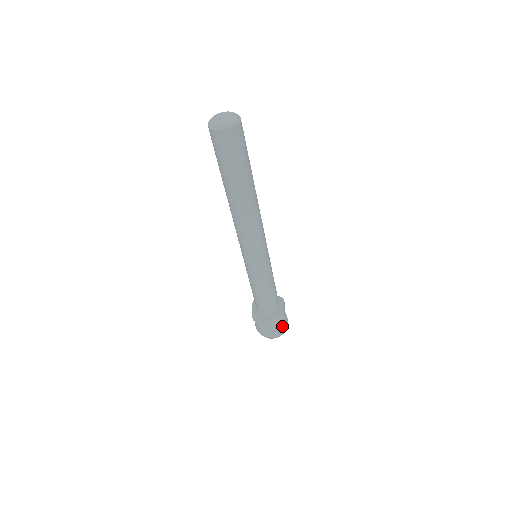
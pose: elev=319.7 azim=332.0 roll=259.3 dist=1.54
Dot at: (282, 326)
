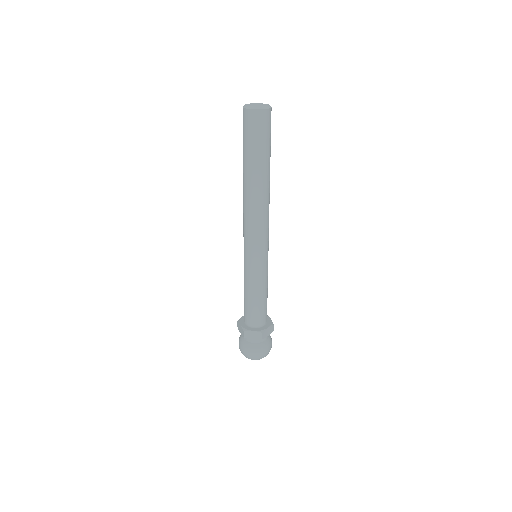
Dot at: (258, 347)
